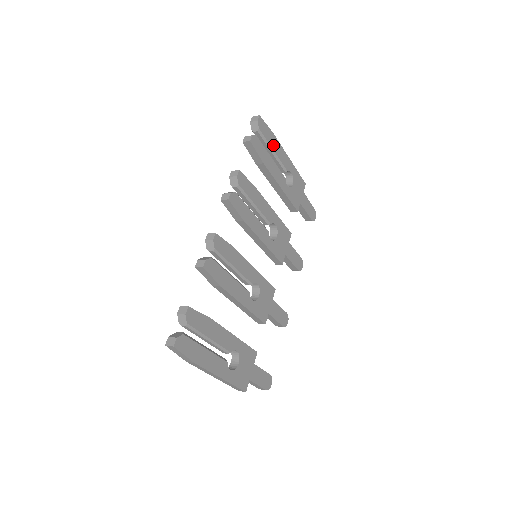
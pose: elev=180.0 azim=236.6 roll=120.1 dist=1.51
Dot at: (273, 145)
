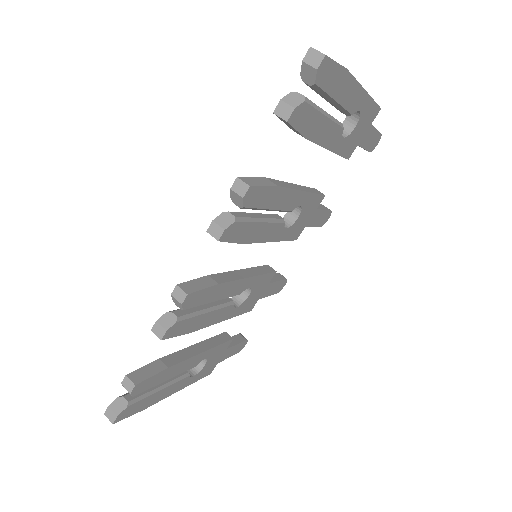
Dot at: (338, 91)
